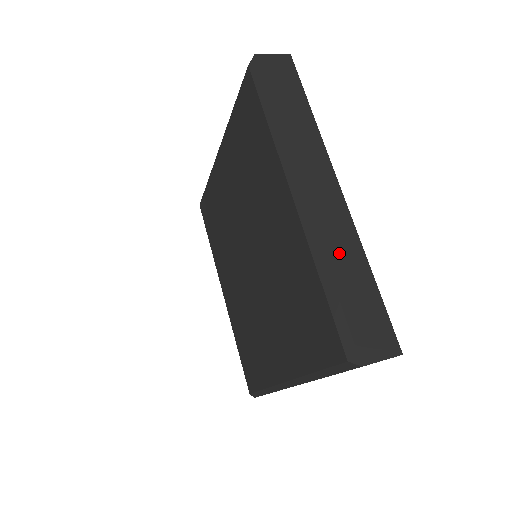
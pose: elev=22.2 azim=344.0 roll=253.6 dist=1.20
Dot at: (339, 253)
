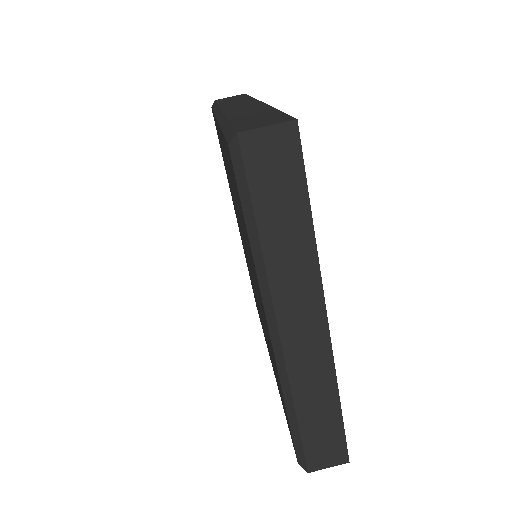
Dot at: (309, 390)
